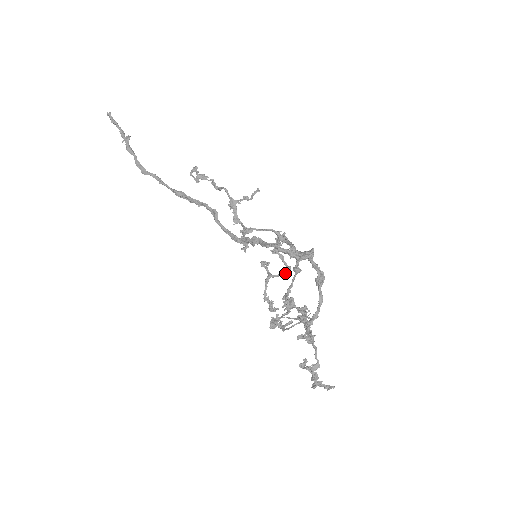
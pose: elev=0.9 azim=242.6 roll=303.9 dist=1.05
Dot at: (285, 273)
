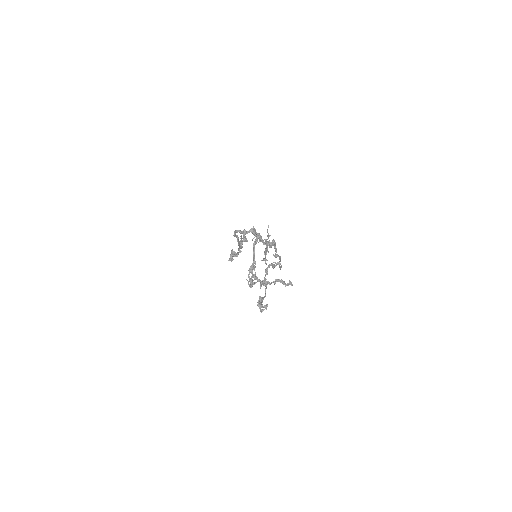
Dot at: (273, 262)
